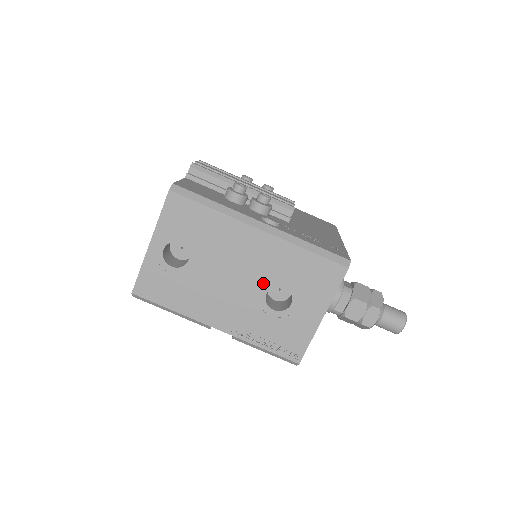
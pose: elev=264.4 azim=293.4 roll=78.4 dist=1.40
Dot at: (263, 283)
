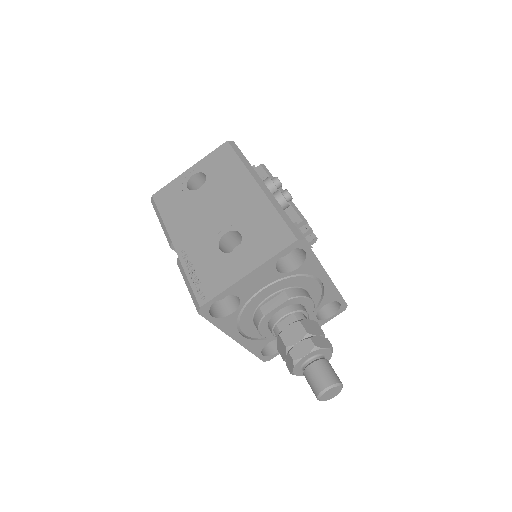
Dot at: (230, 224)
